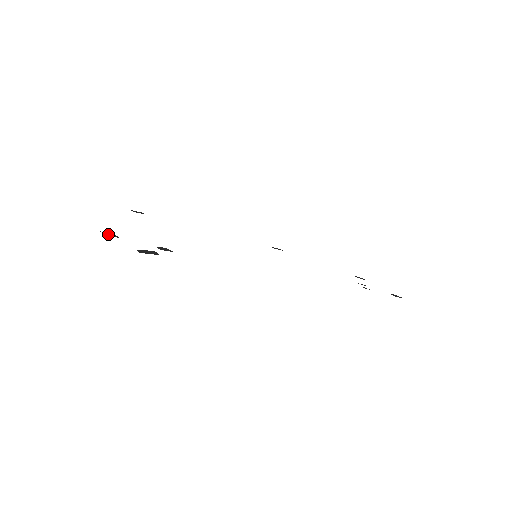
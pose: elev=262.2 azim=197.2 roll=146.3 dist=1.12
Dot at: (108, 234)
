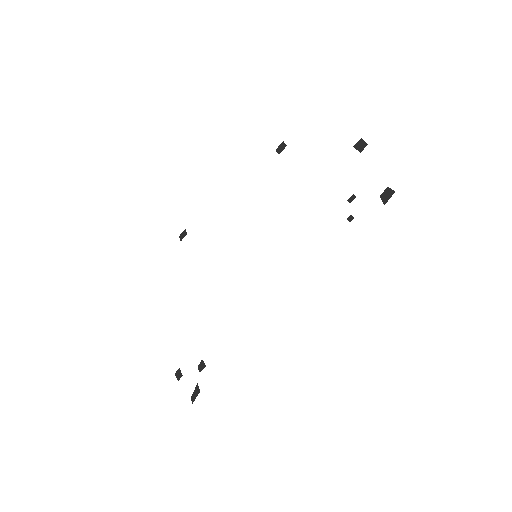
Dot at: (178, 376)
